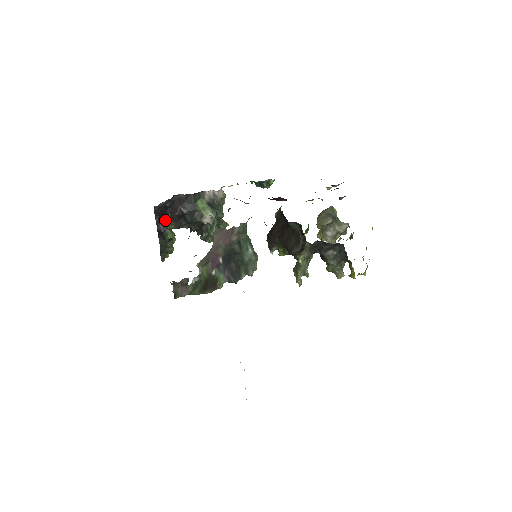
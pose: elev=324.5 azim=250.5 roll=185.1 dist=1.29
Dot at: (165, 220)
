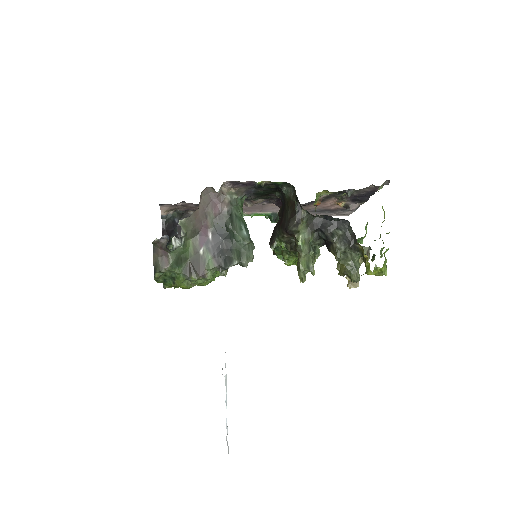
Dot at: (171, 235)
